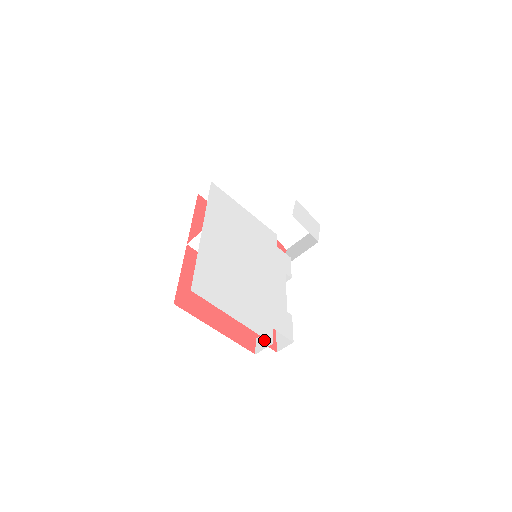
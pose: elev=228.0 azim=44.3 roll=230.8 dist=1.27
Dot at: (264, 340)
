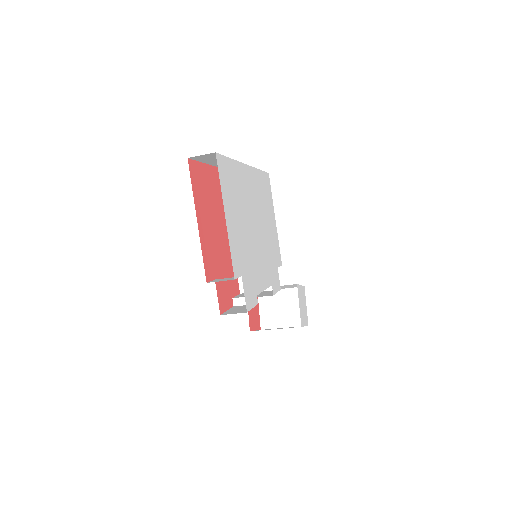
Dot at: (225, 279)
